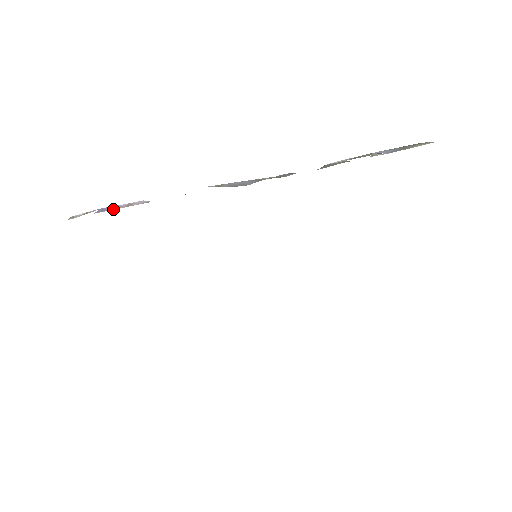
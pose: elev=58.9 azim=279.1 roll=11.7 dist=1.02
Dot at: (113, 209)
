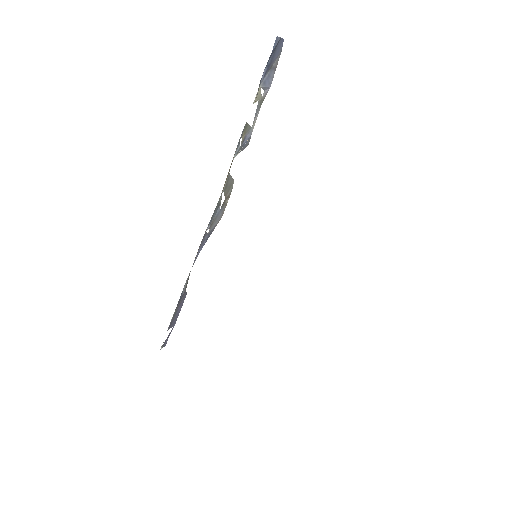
Dot at: (174, 317)
